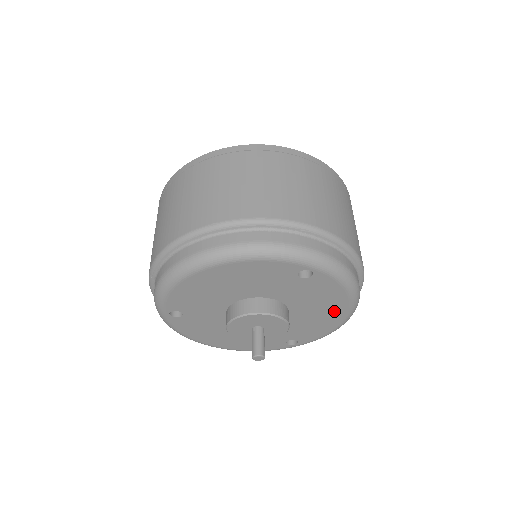
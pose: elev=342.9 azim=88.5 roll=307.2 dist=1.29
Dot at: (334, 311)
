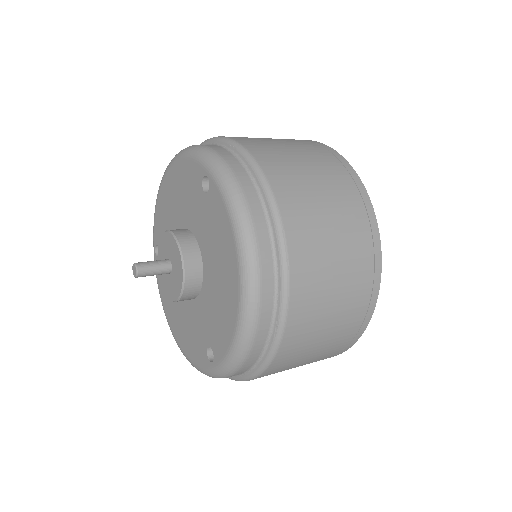
Dot at: (230, 279)
